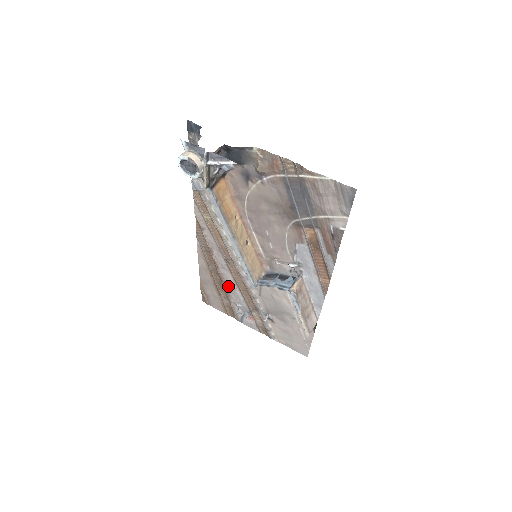
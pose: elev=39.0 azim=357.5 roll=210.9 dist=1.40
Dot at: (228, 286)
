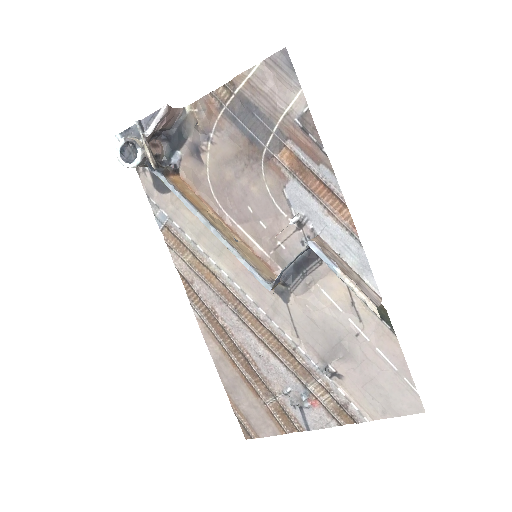
Dot at: (258, 362)
